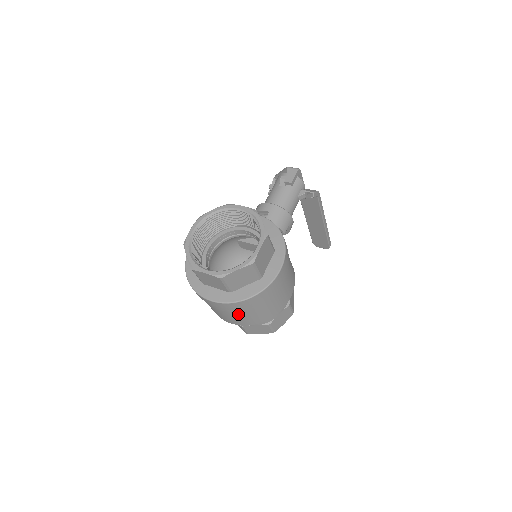
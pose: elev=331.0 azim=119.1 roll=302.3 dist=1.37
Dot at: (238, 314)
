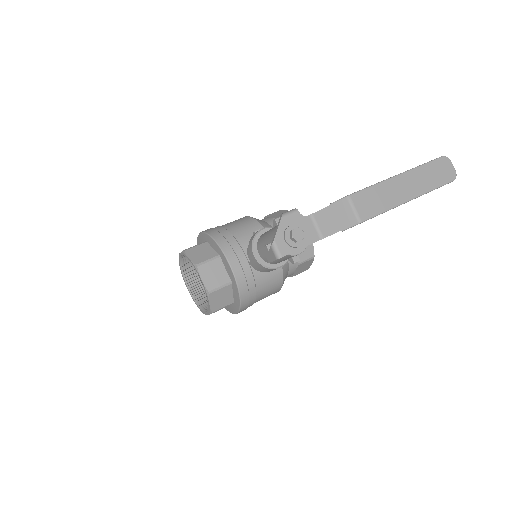
Dot at: occluded
